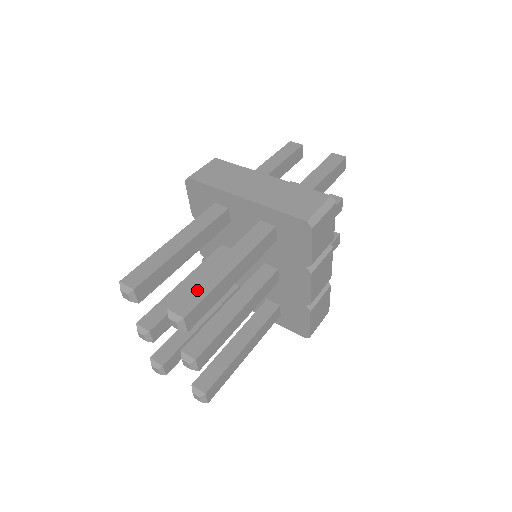
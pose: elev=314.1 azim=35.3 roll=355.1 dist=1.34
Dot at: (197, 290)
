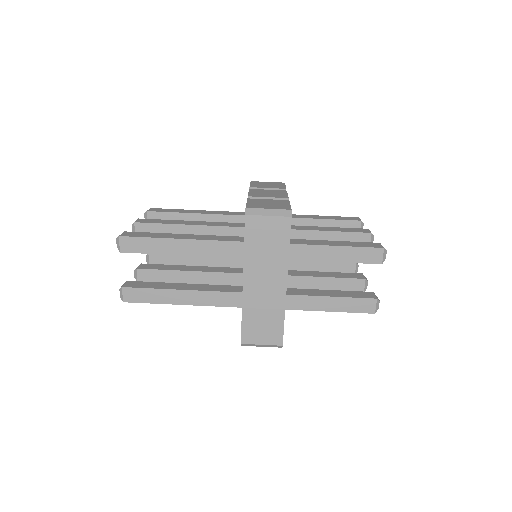
Dot at: (148, 295)
